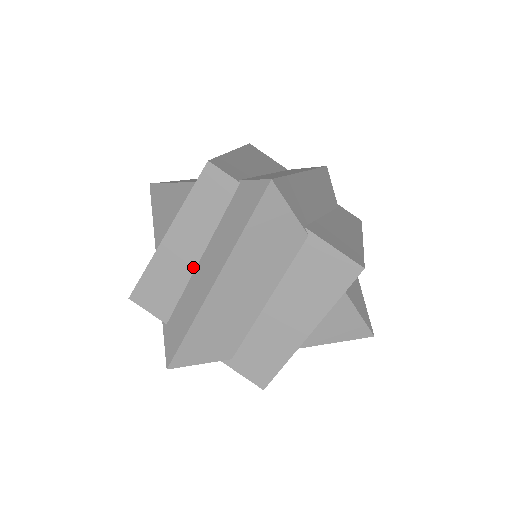
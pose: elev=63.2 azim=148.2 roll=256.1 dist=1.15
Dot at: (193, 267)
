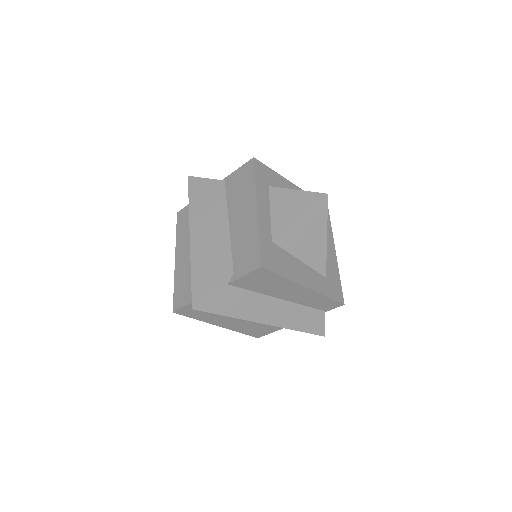
Dot at: occluded
